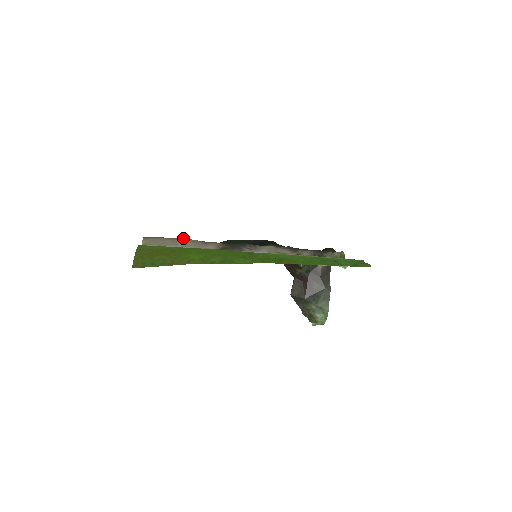
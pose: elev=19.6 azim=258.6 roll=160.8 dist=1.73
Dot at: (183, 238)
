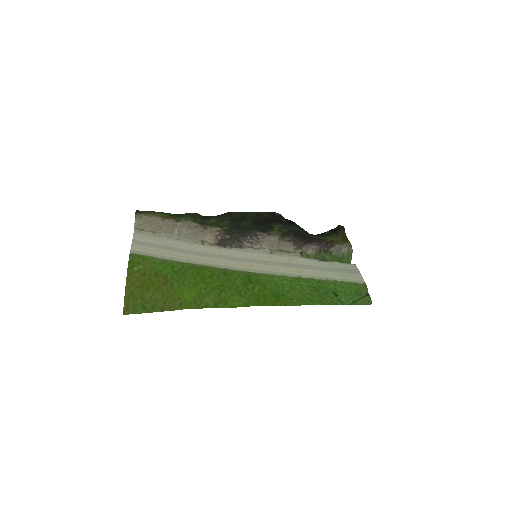
Dot at: (179, 220)
